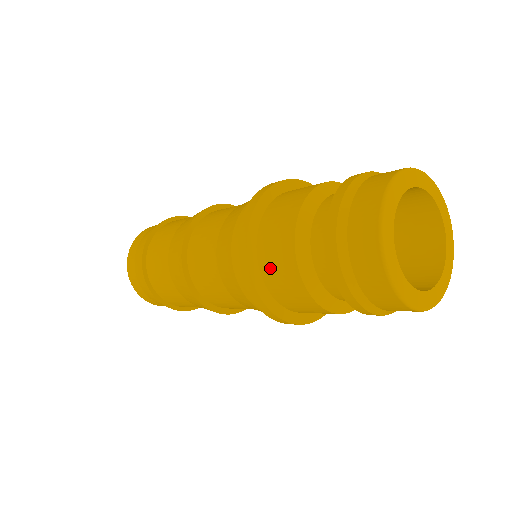
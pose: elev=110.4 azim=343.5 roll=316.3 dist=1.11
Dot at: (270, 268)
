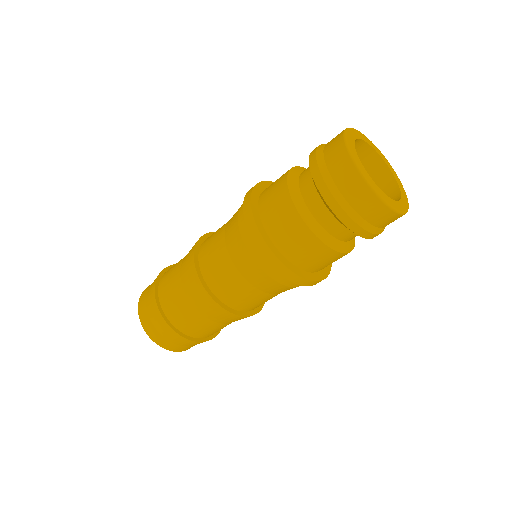
Dot at: (275, 227)
